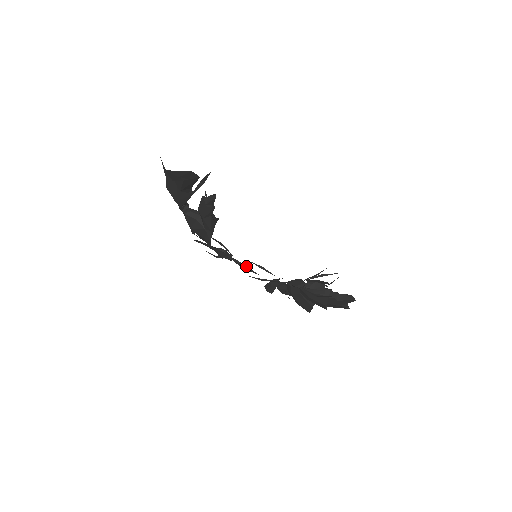
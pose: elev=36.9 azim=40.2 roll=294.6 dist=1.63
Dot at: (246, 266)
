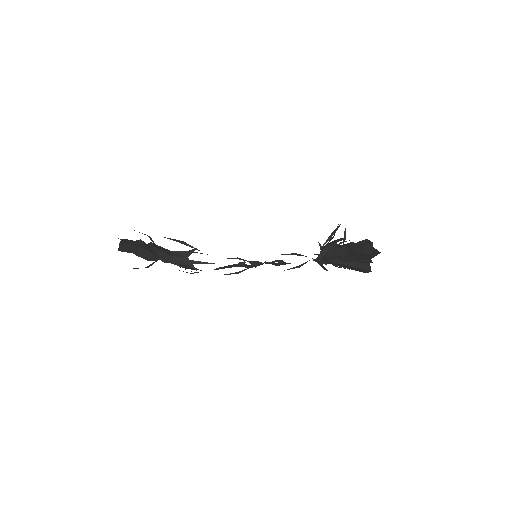
Dot at: (275, 263)
